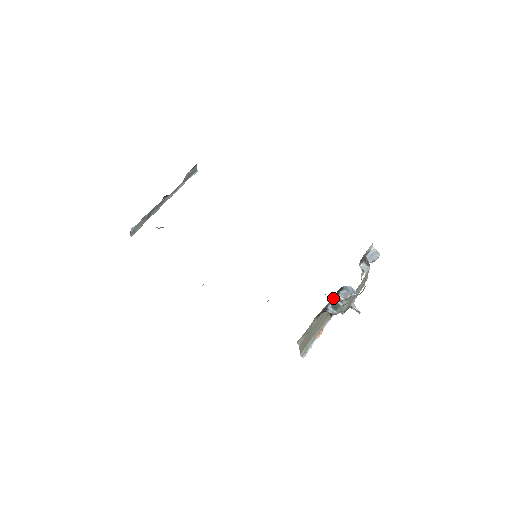
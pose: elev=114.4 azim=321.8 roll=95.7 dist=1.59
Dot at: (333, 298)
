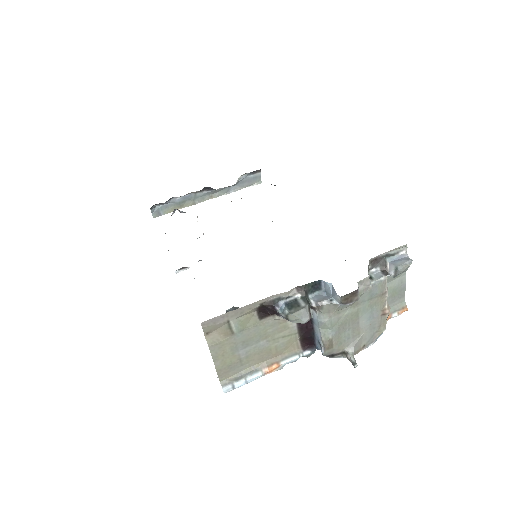
Dot at: (295, 292)
